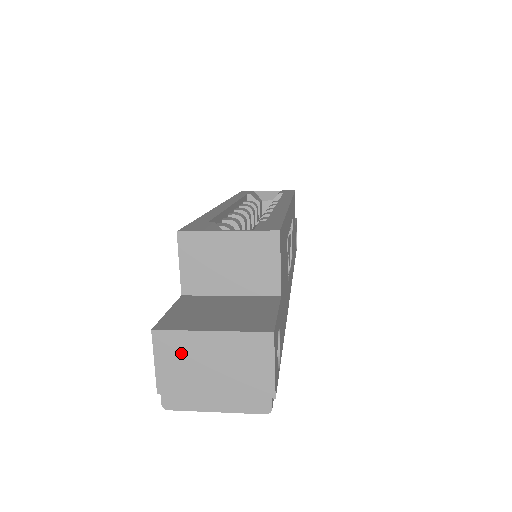
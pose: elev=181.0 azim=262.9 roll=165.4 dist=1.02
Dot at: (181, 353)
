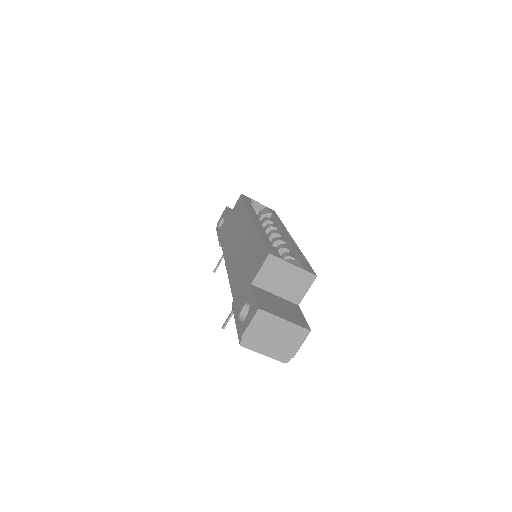
Dot at: (265, 324)
